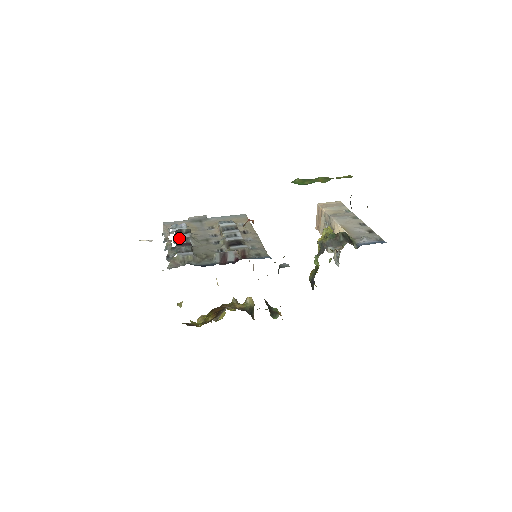
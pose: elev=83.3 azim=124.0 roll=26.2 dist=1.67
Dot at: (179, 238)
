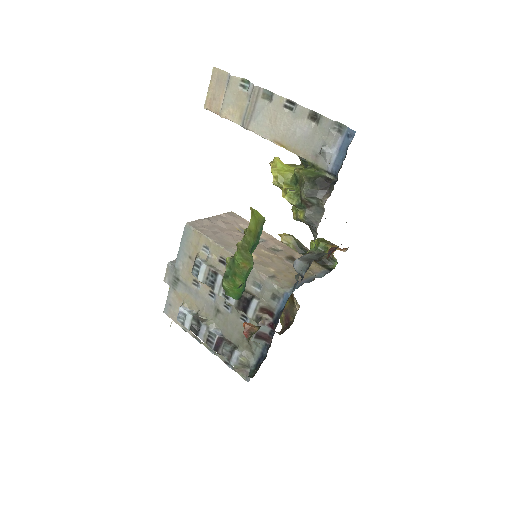
Dot at: (204, 337)
